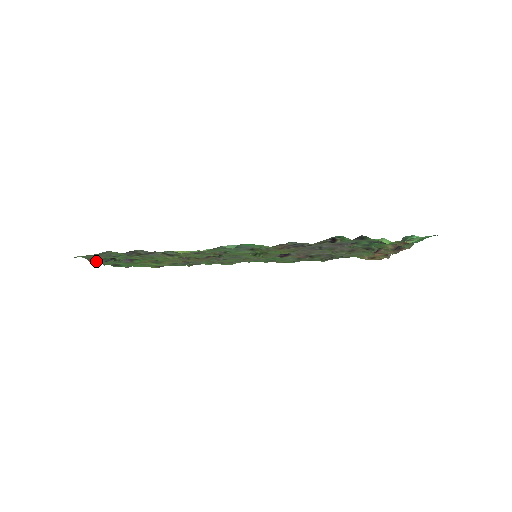
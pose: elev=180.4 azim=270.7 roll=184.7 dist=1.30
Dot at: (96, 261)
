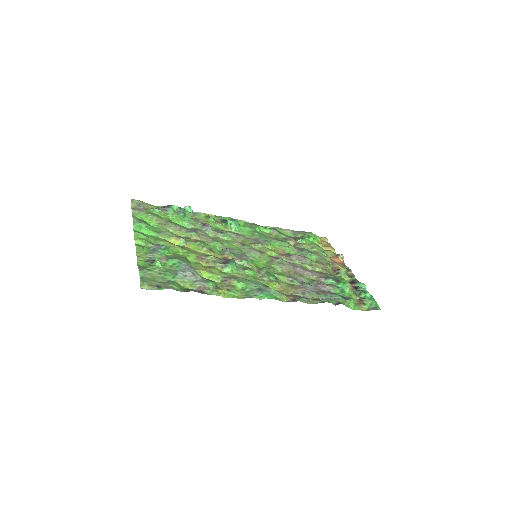
Dot at: (142, 264)
